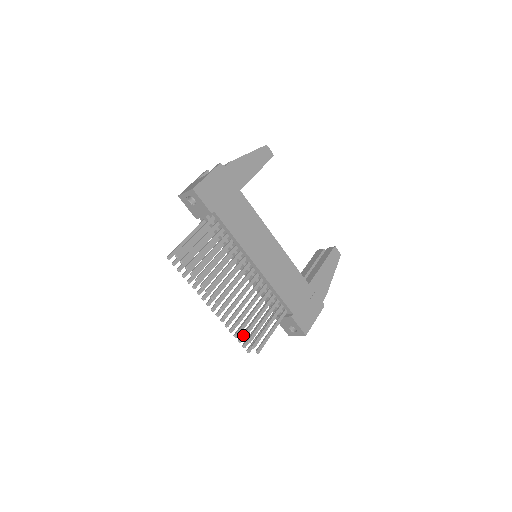
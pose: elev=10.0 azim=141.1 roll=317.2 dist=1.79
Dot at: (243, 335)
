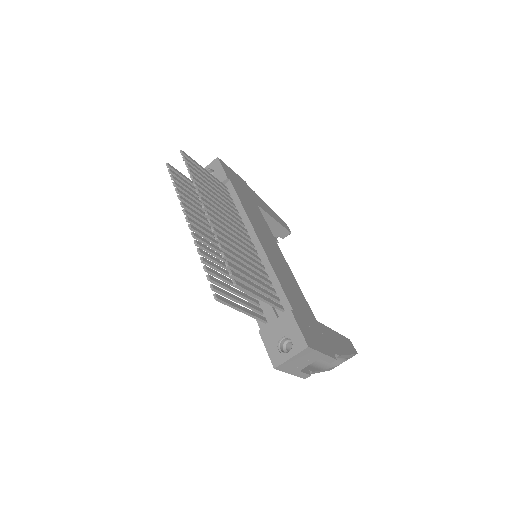
Dot at: occluded
